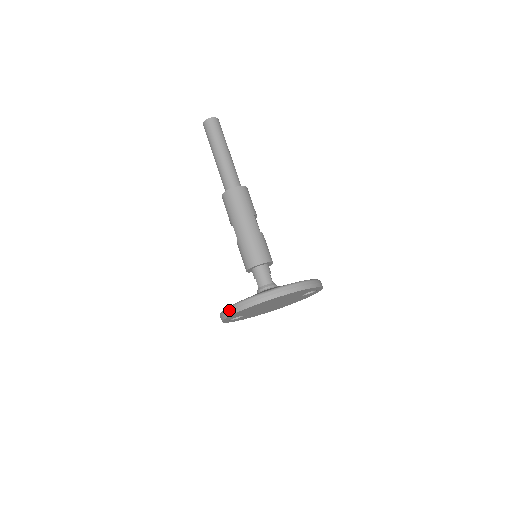
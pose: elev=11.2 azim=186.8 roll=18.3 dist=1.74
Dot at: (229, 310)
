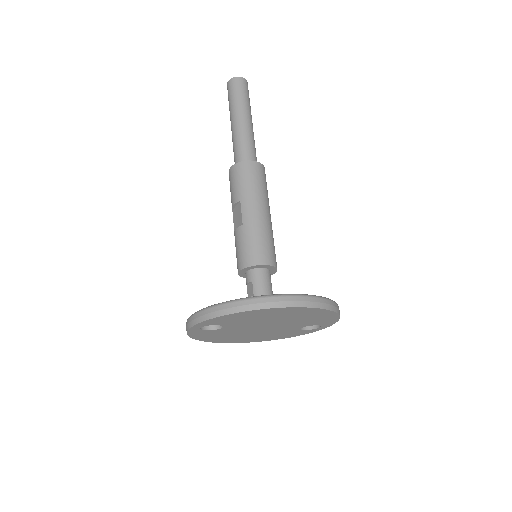
Dot at: (234, 304)
